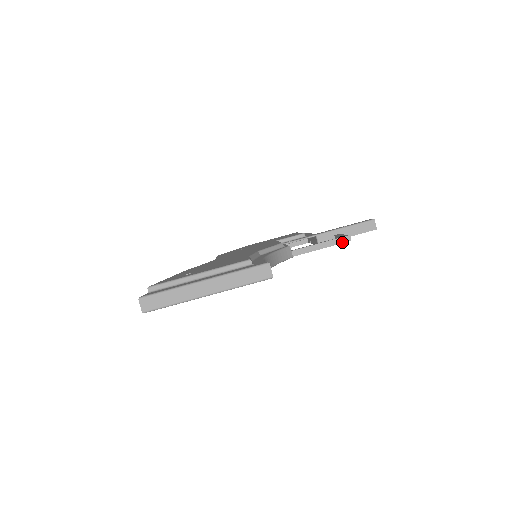
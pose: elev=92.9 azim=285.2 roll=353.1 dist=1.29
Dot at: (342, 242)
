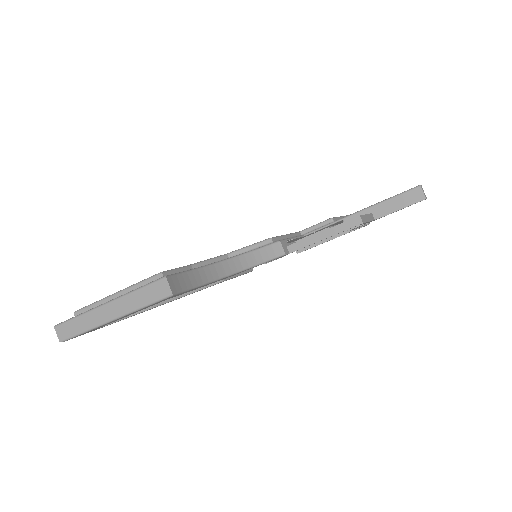
Dot at: (350, 226)
